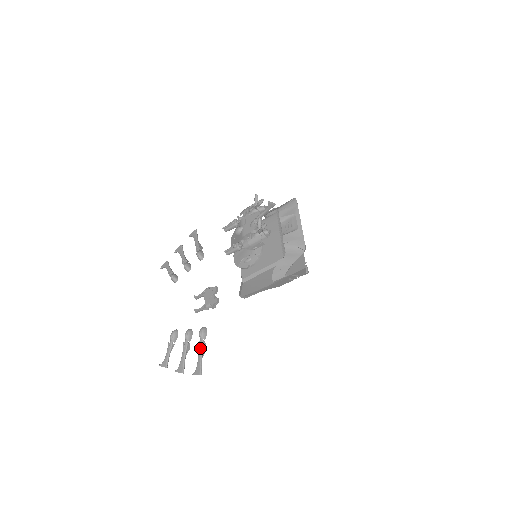
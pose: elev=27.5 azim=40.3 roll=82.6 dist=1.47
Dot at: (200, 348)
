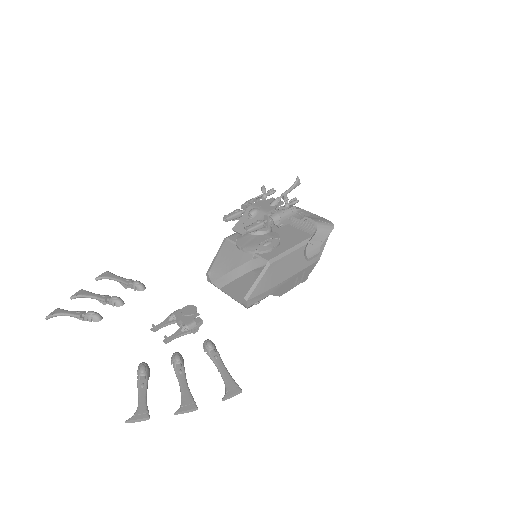
Dot at: (219, 361)
